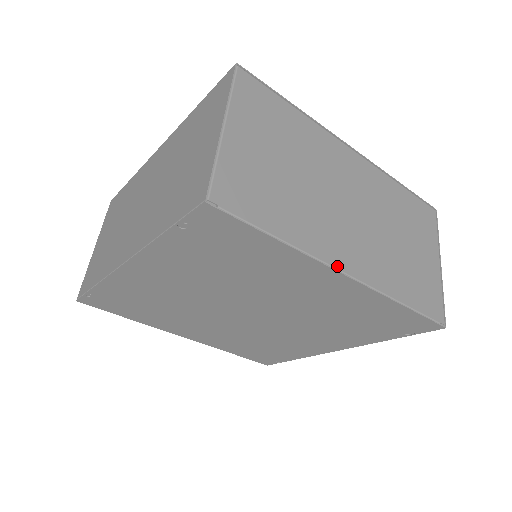
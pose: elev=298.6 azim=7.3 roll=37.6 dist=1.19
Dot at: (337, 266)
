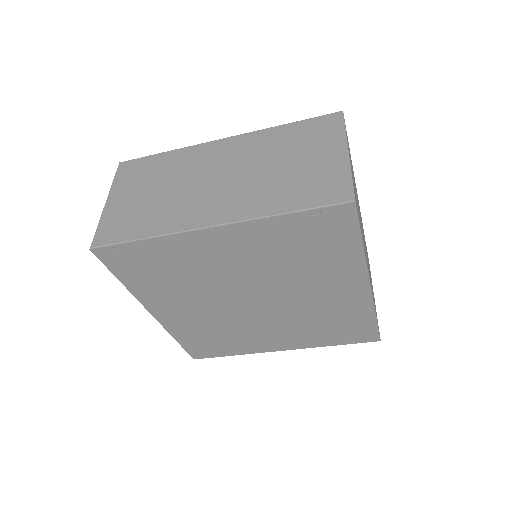
Dot at: occluded
